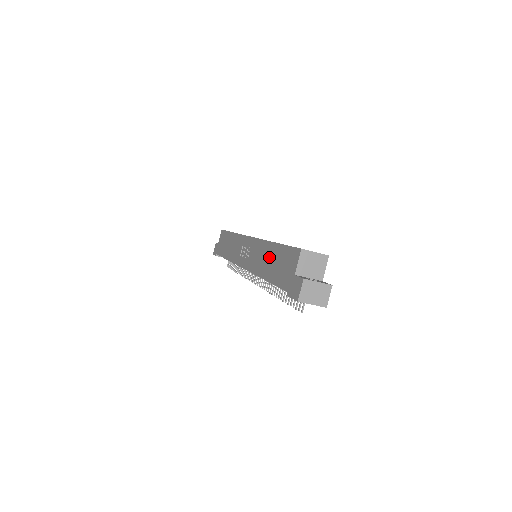
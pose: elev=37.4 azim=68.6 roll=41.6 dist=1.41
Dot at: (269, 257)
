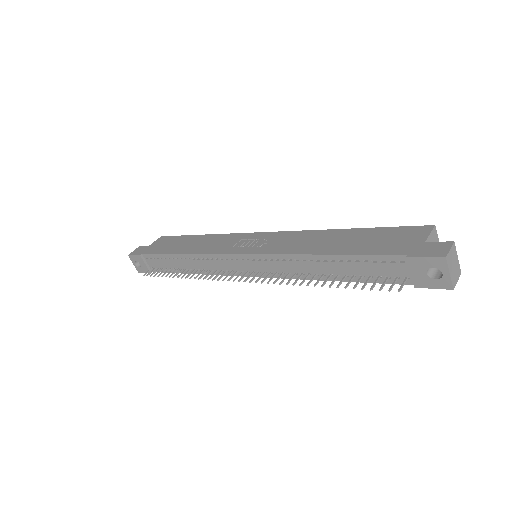
Dot at: (336, 238)
